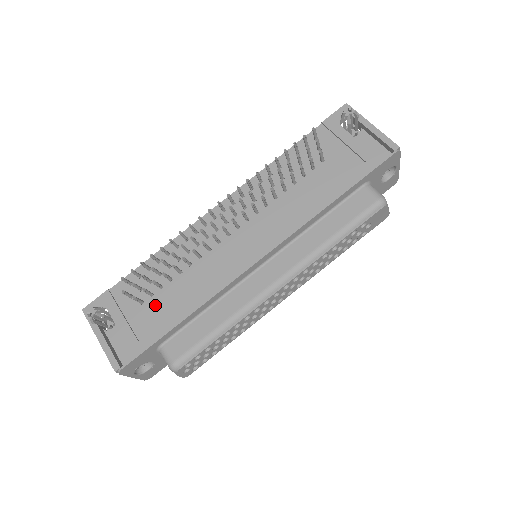
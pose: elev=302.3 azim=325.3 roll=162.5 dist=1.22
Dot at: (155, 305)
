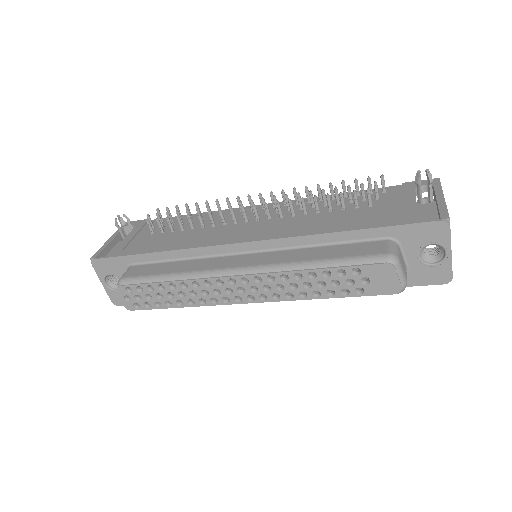
Dot at: (156, 238)
